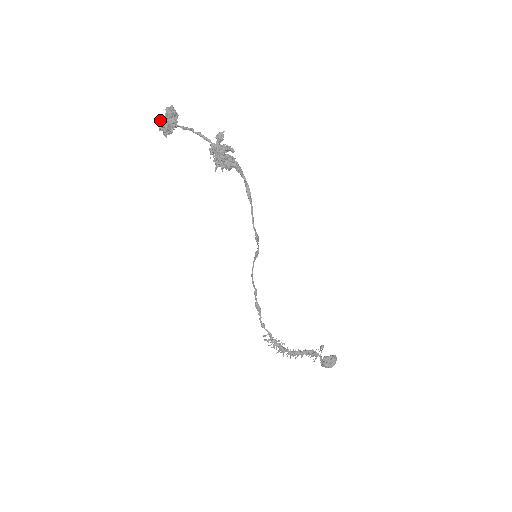
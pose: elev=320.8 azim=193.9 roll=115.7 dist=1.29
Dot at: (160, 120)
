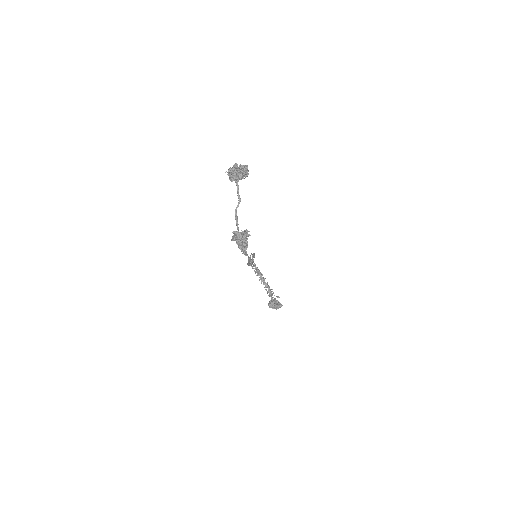
Dot at: (228, 171)
